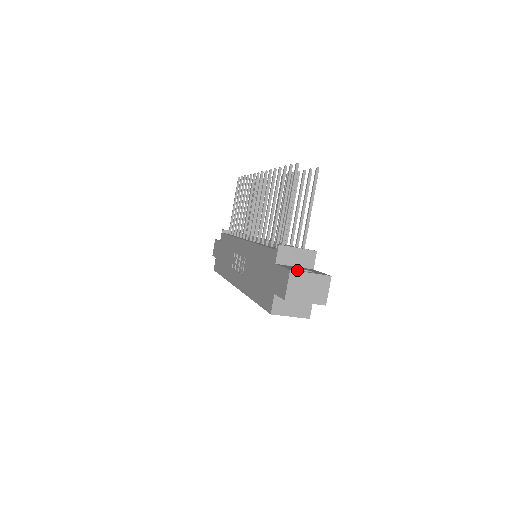
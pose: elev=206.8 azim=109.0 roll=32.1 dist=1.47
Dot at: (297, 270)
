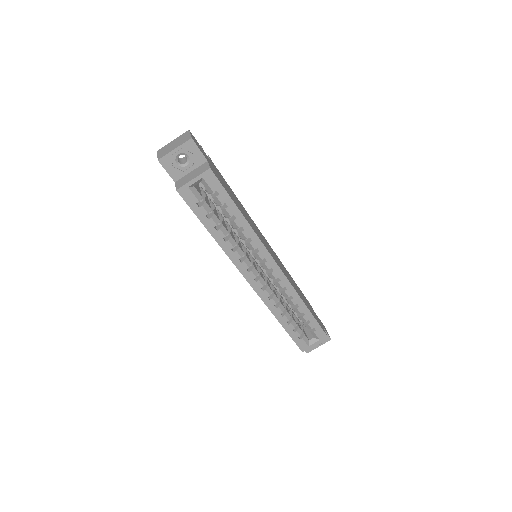
Dot at: occluded
